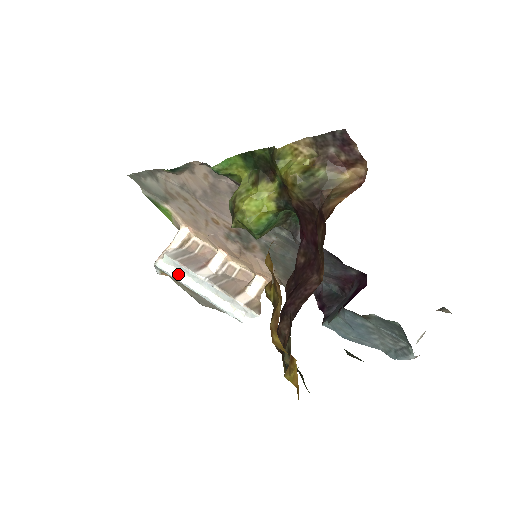
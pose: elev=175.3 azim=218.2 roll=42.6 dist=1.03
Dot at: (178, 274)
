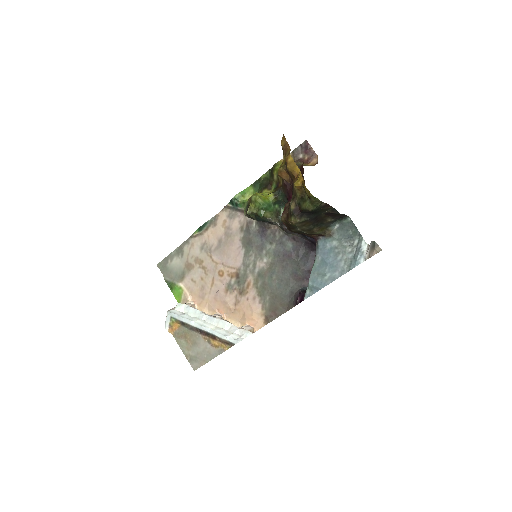
Dot at: (187, 316)
